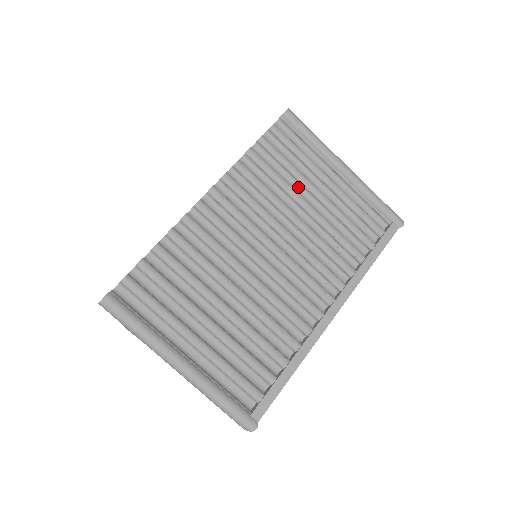
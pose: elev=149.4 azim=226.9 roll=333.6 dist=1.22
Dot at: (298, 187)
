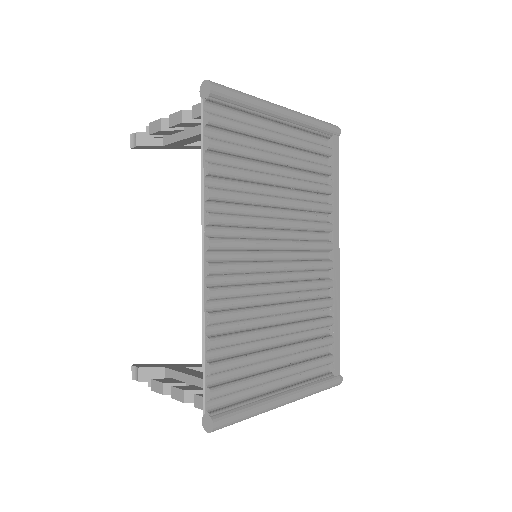
Dot at: (260, 166)
